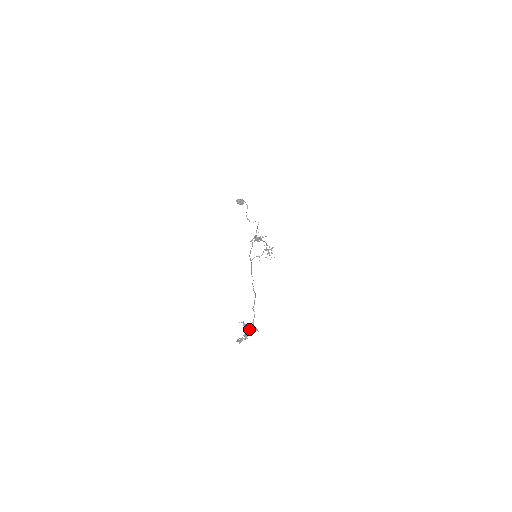
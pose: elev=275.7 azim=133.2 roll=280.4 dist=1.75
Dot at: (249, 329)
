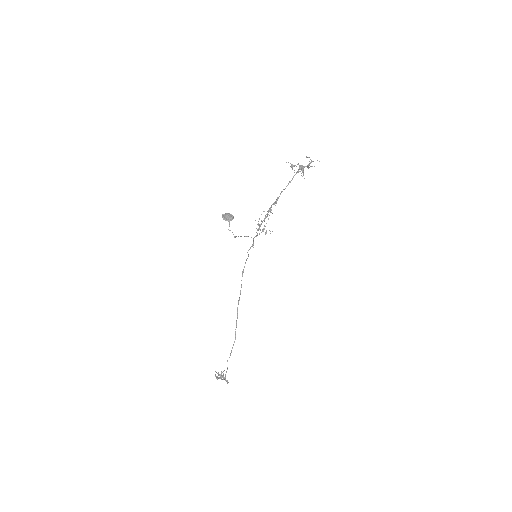
Dot at: (223, 377)
